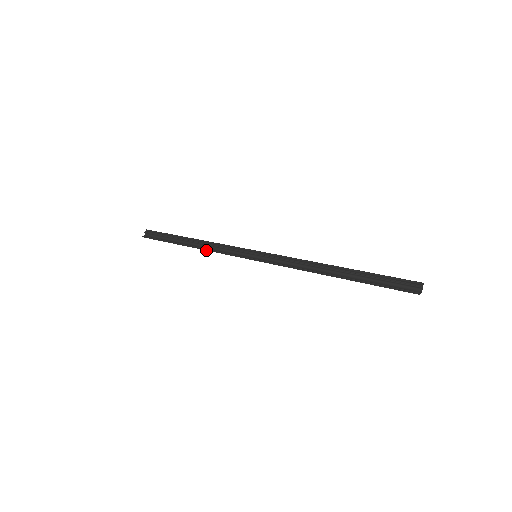
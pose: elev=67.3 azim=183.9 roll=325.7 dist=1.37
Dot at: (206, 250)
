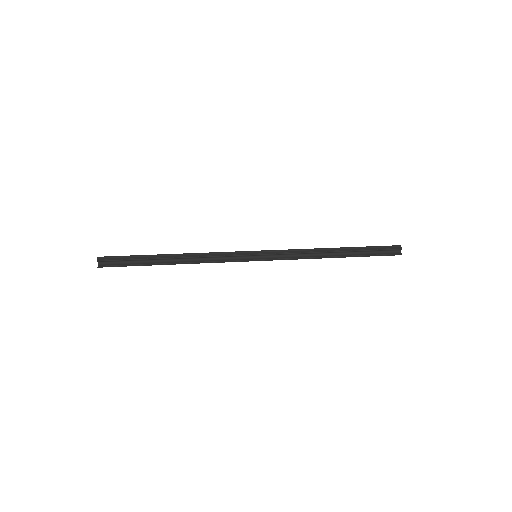
Dot at: (198, 263)
